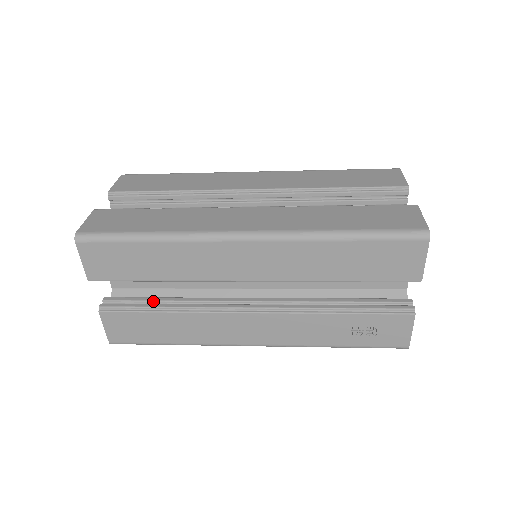
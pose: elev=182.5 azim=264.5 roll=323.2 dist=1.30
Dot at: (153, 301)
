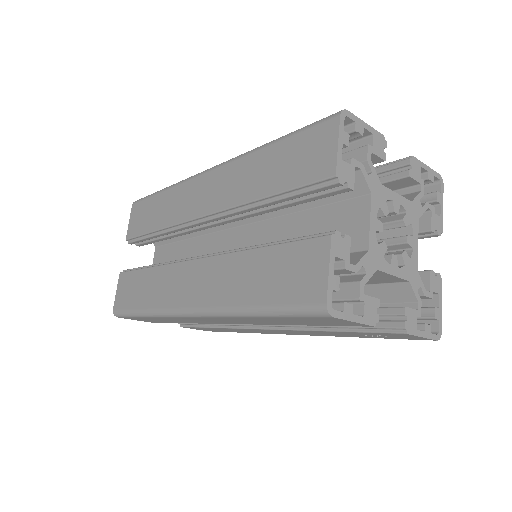
Dot at: occluded
